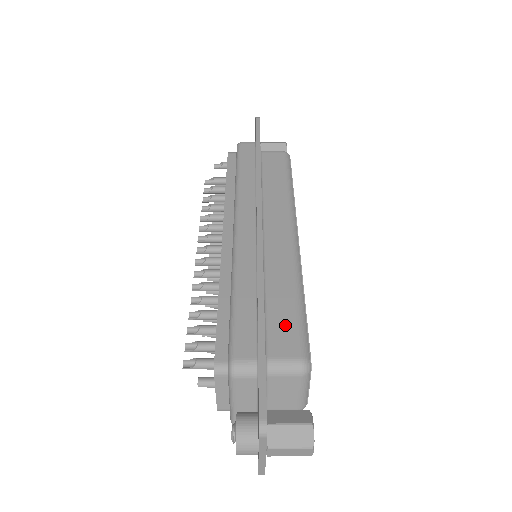
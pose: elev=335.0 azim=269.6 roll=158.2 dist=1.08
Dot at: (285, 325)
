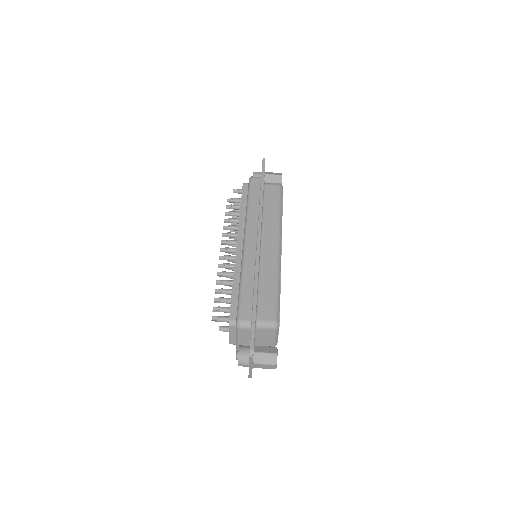
Dot at: (268, 302)
